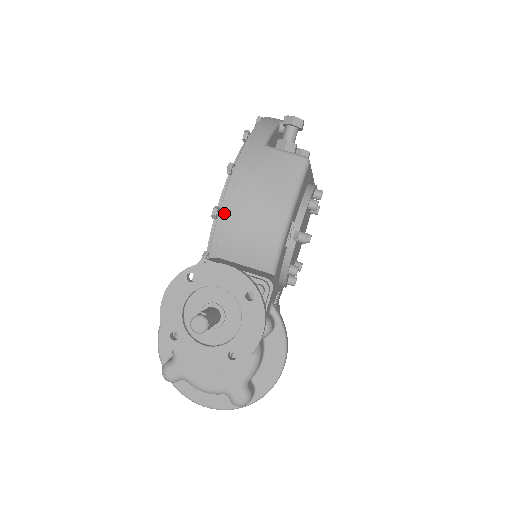
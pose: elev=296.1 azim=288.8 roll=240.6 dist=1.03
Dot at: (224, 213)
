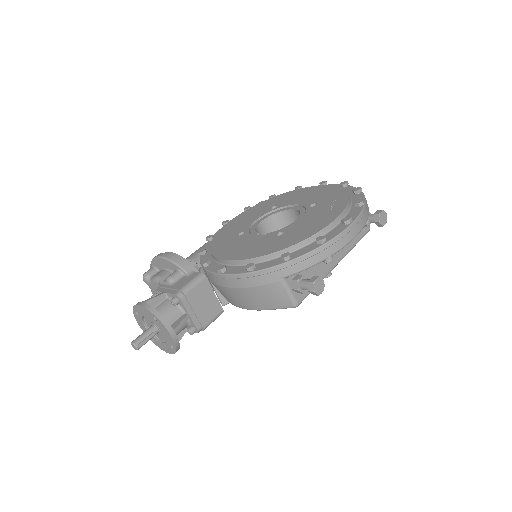
Dot at: (223, 278)
